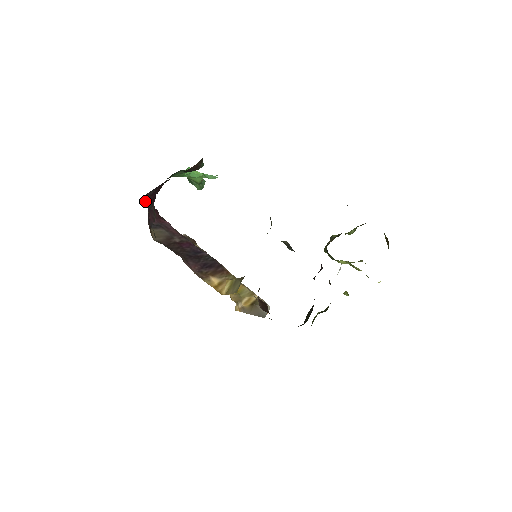
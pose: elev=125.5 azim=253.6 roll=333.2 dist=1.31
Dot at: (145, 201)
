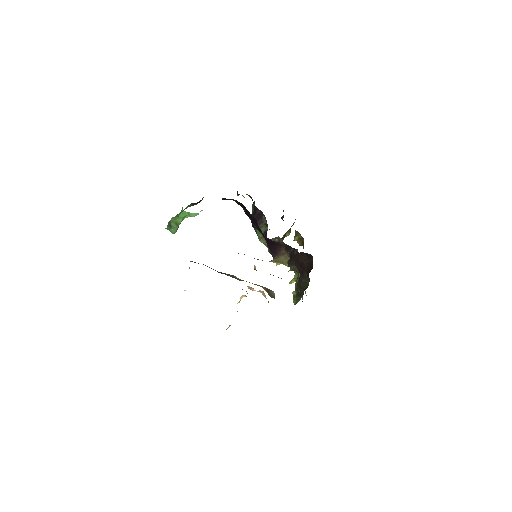
Dot at: occluded
